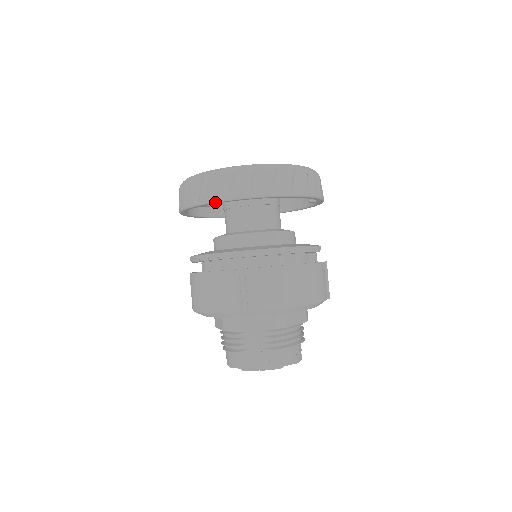
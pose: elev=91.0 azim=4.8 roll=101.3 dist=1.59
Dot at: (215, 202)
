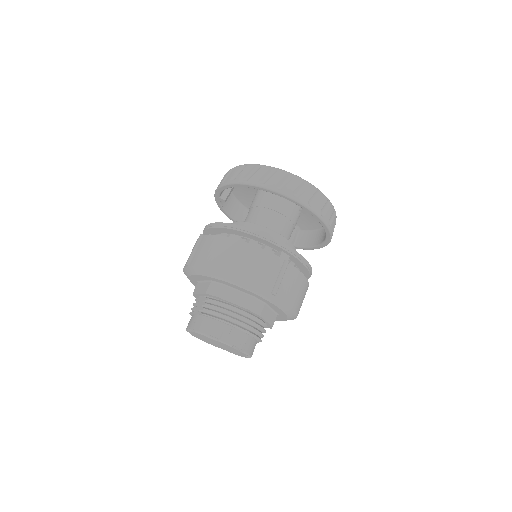
Dot at: (216, 191)
